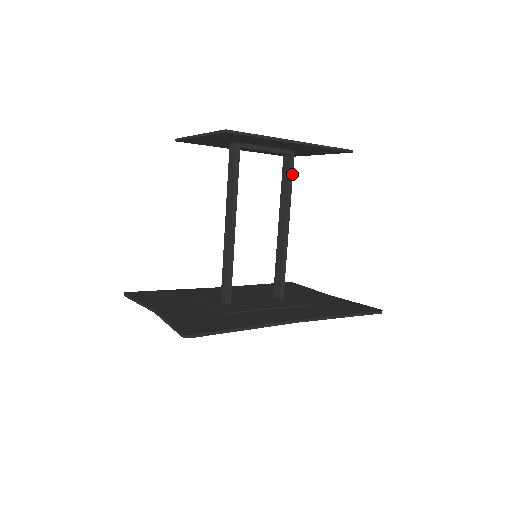
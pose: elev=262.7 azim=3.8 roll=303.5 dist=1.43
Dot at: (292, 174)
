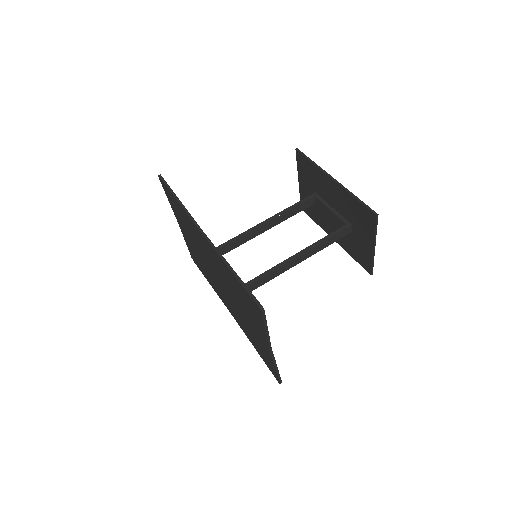
Dot at: (335, 234)
